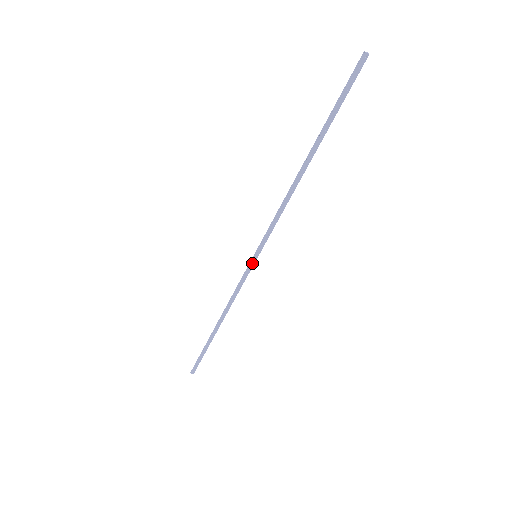
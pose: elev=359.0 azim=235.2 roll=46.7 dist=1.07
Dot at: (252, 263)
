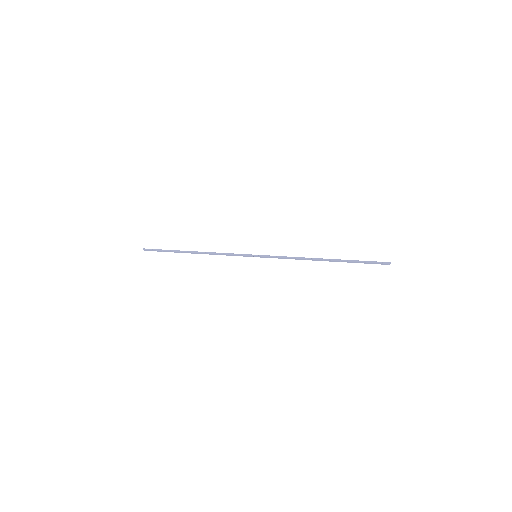
Dot at: (250, 256)
